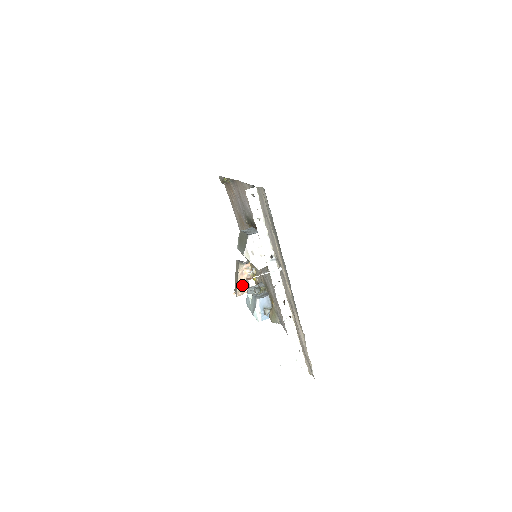
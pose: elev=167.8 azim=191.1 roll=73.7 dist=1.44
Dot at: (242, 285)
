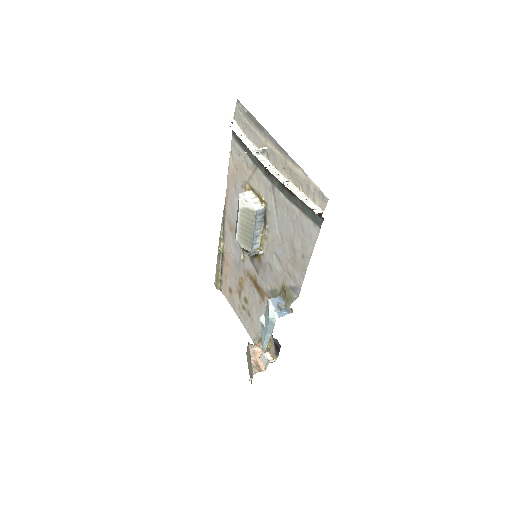
Dot at: (257, 364)
